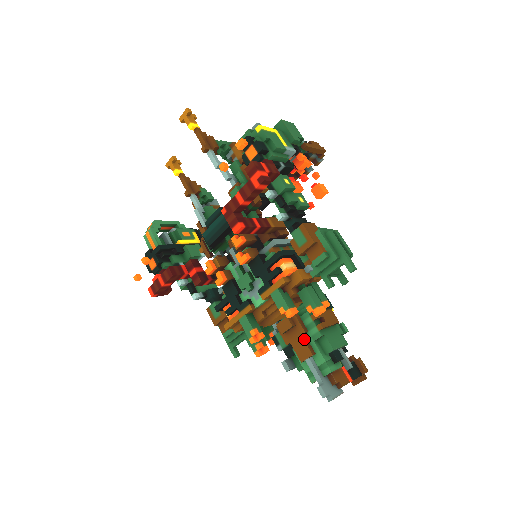
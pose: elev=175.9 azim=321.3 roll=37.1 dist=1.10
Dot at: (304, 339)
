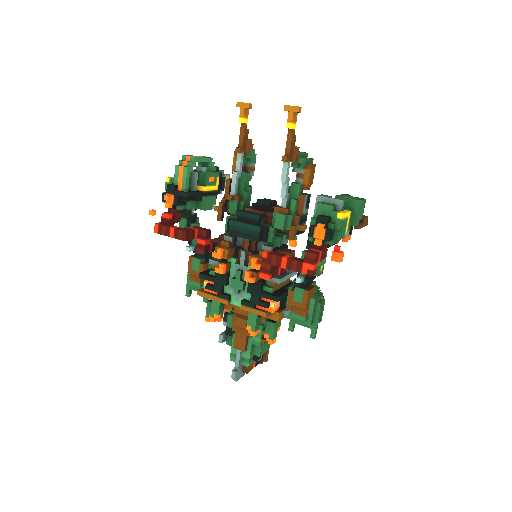
Dot at: (247, 339)
